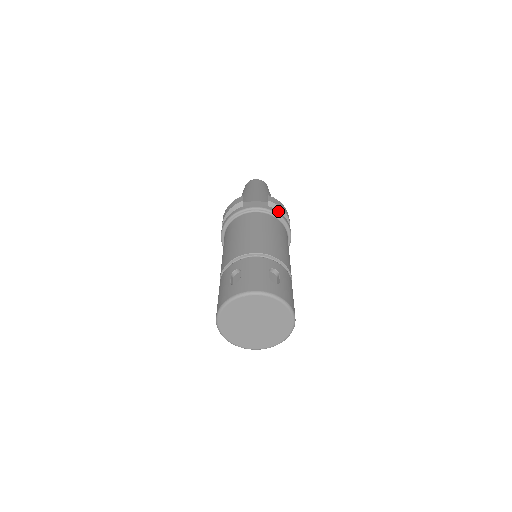
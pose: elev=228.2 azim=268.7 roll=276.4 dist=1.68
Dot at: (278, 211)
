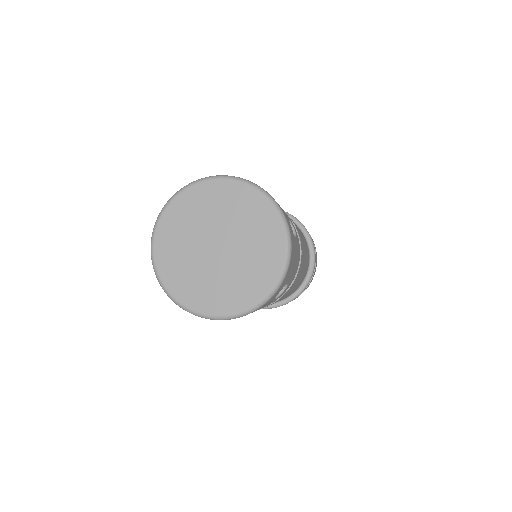
Dot at: occluded
